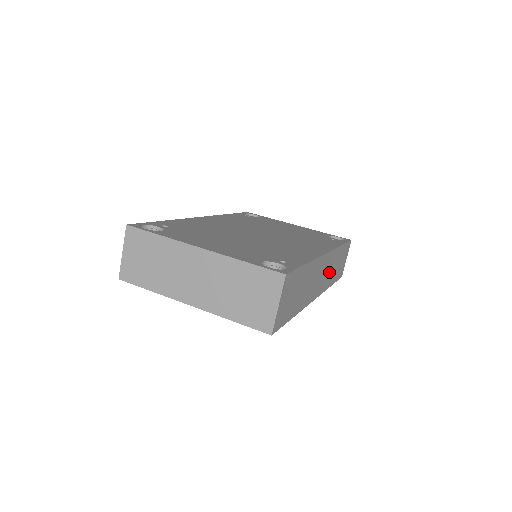
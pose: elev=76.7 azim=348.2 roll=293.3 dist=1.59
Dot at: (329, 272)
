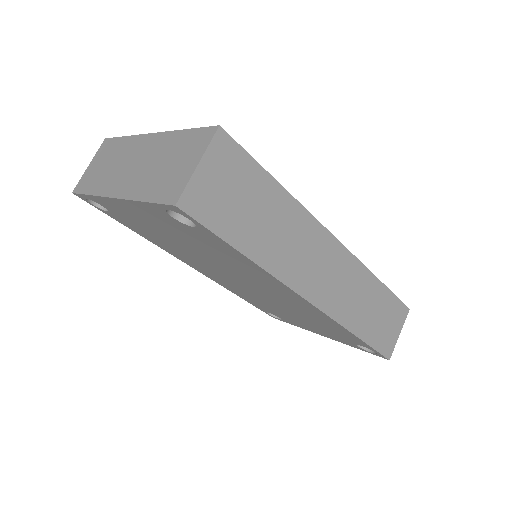
Dot at: (349, 296)
